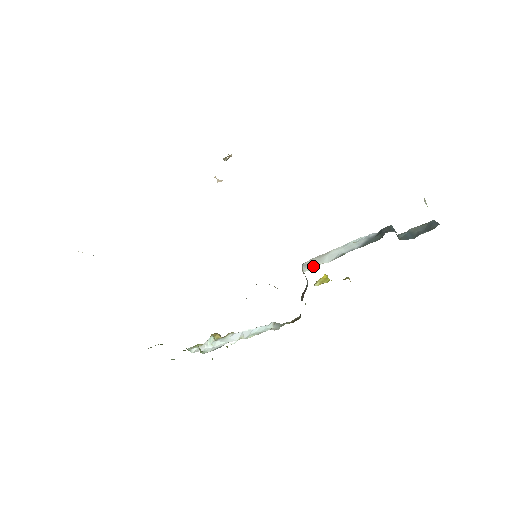
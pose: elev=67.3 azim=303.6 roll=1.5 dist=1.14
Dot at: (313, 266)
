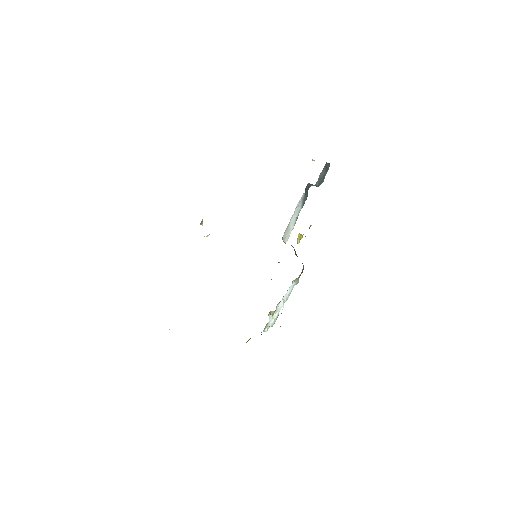
Dot at: (288, 236)
